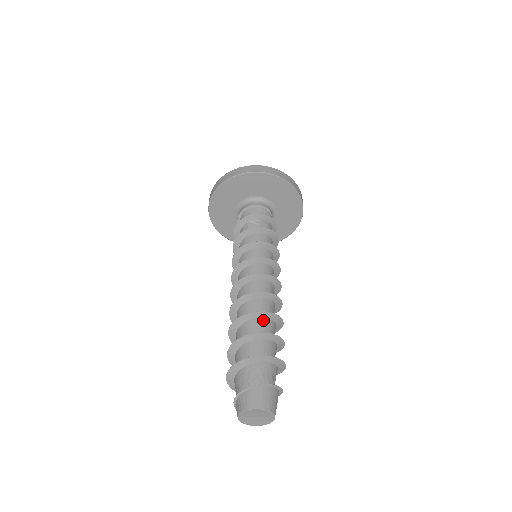
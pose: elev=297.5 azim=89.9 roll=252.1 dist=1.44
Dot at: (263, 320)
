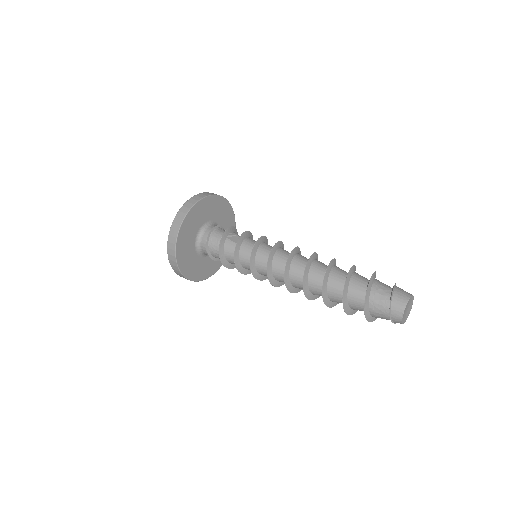
Dot at: (335, 266)
